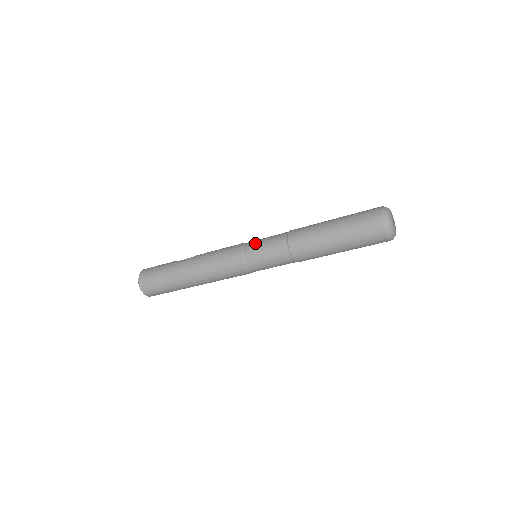
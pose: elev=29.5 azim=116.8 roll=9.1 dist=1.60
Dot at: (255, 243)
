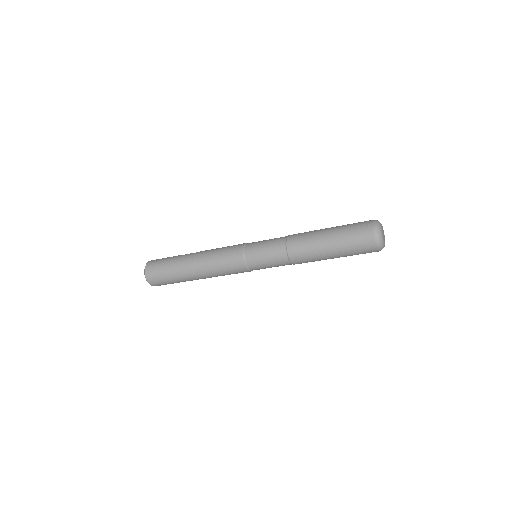
Dot at: (257, 243)
